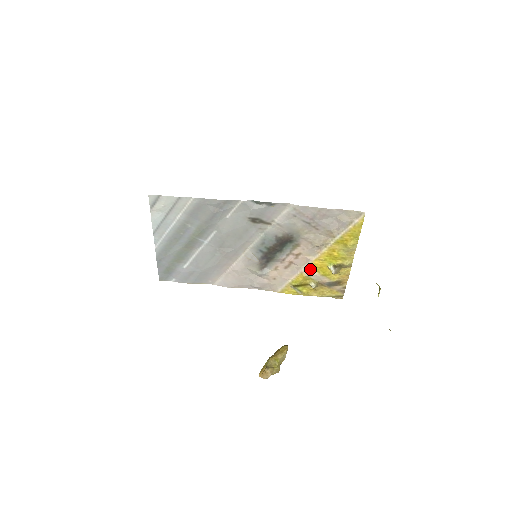
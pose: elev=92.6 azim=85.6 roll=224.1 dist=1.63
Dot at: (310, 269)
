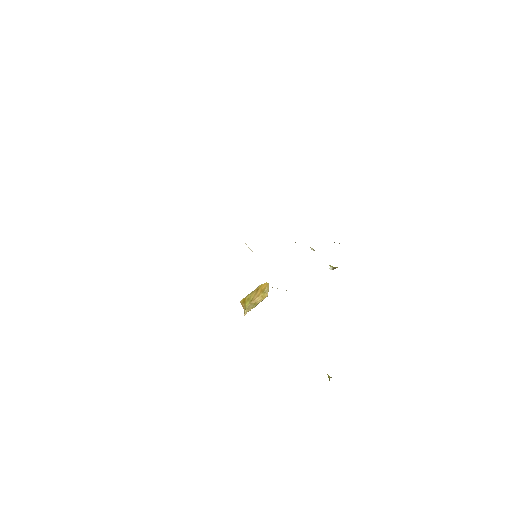
Dot at: occluded
